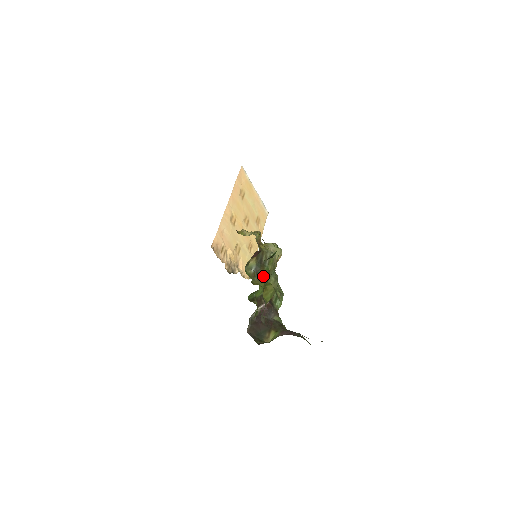
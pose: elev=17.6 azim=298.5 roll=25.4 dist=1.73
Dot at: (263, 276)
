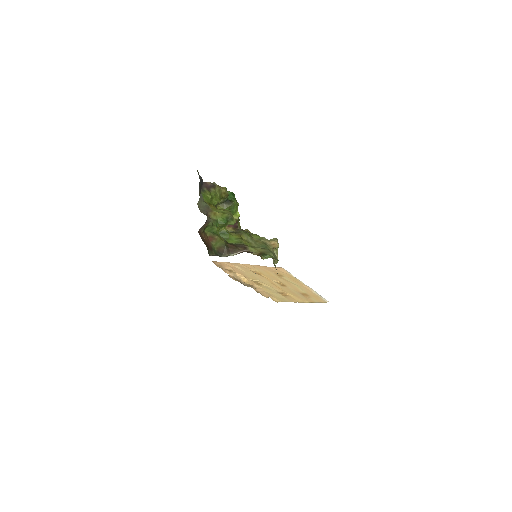
Dot at: (238, 233)
